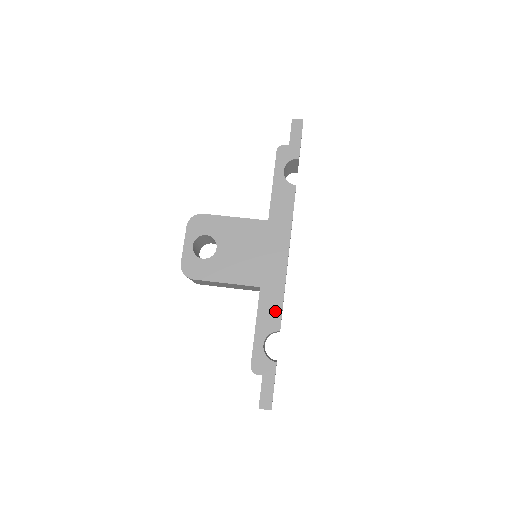
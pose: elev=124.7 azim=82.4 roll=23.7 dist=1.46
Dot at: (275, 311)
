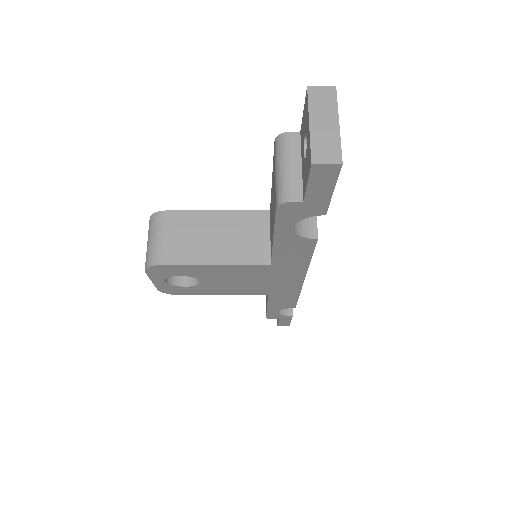
Dot at: (289, 302)
